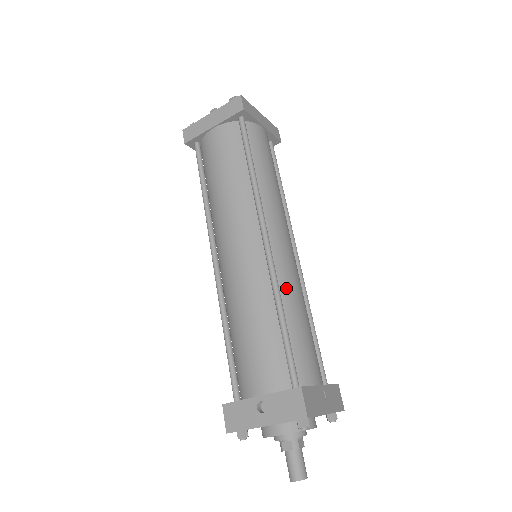
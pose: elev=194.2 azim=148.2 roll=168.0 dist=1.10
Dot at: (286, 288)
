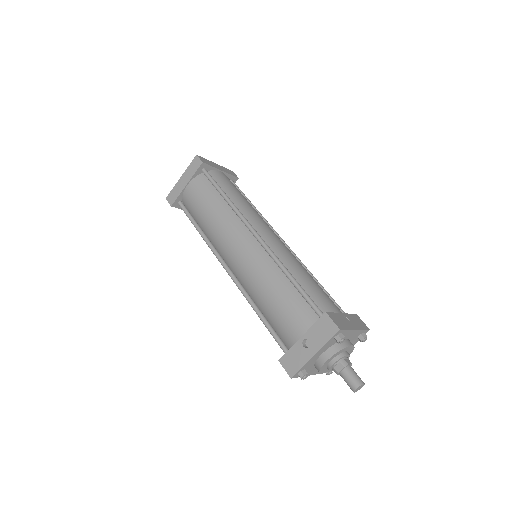
Dot at: (286, 261)
